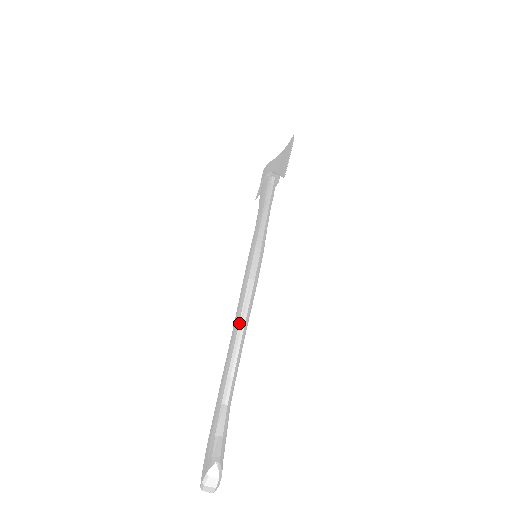
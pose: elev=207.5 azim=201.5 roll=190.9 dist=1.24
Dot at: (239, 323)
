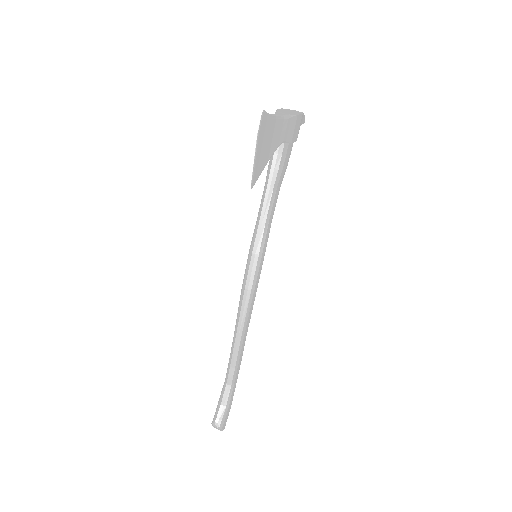
Dot at: (236, 326)
